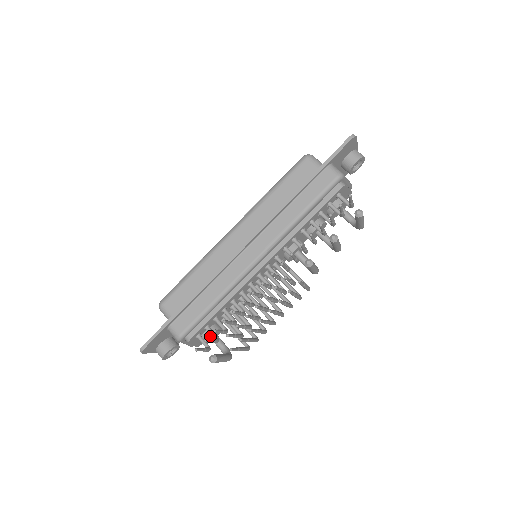
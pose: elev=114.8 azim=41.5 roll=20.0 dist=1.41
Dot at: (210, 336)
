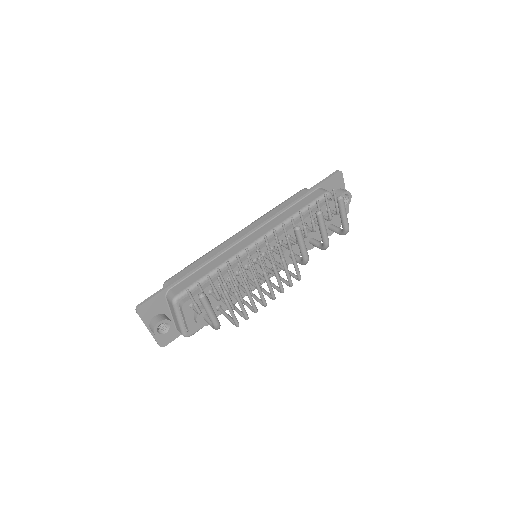
Dot at: (203, 312)
